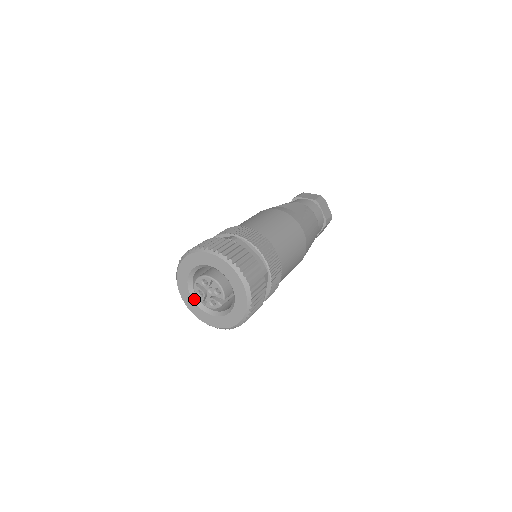
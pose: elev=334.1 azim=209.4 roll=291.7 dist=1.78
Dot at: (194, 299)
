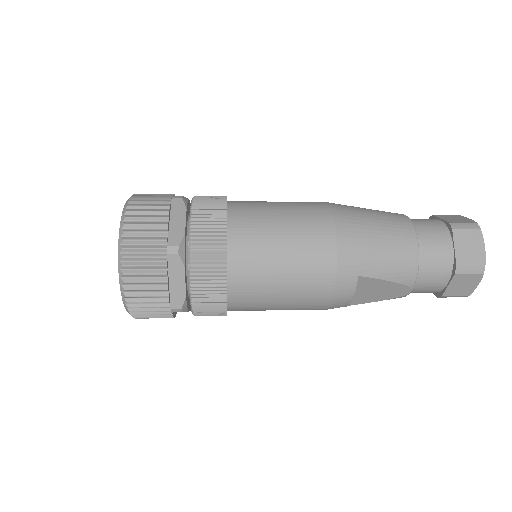
Dot at: occluded
